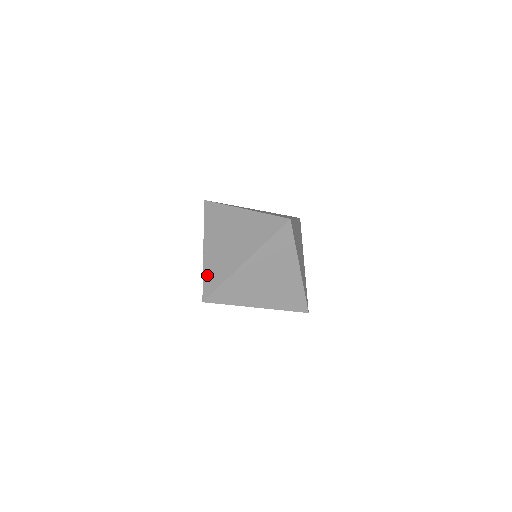
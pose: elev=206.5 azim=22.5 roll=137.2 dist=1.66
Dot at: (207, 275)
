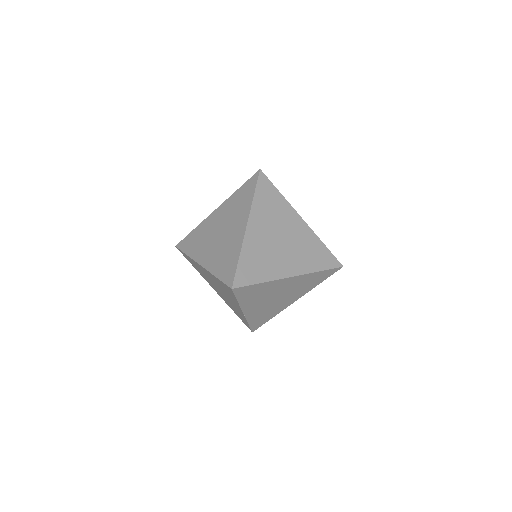
Dot at: (254, 322)
